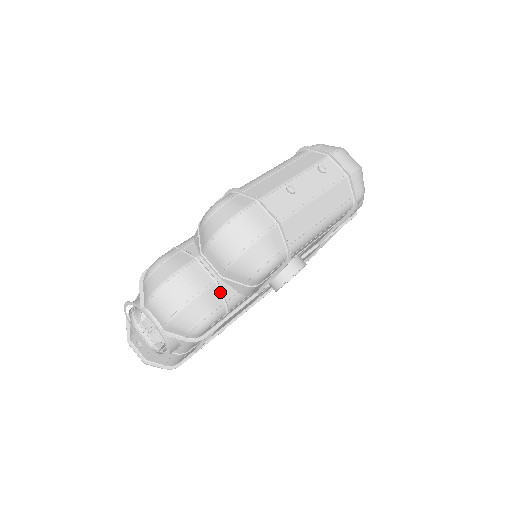
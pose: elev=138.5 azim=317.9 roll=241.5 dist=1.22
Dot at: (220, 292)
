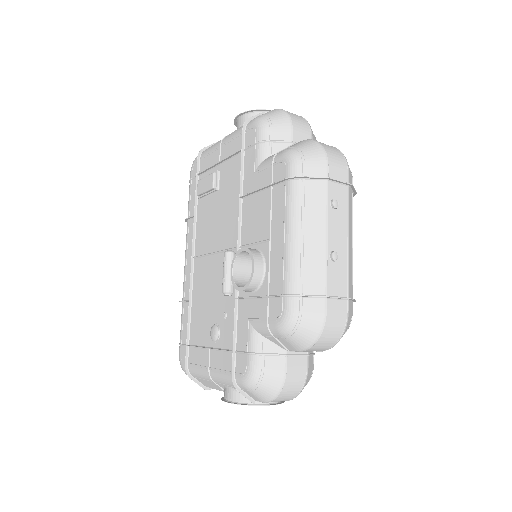
Dot at: (311, 355)
